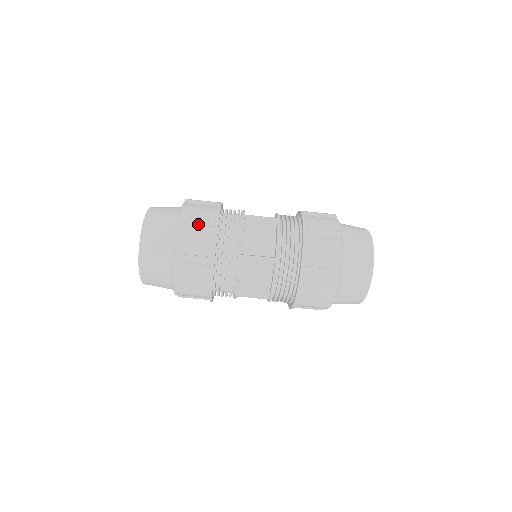
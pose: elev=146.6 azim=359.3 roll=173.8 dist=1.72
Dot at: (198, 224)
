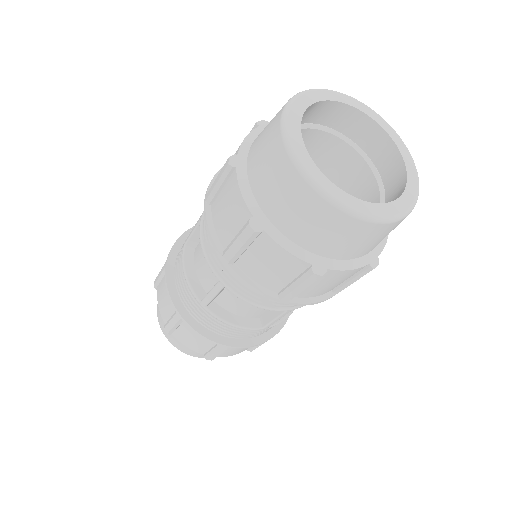
Dot at: occluded
